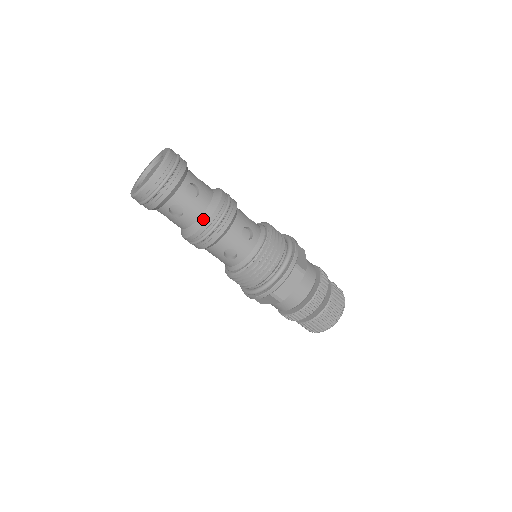
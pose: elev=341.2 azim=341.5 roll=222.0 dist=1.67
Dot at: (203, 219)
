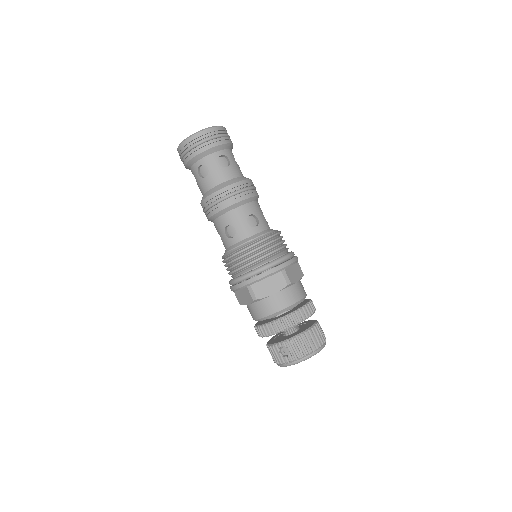
Dot at: (243, 178)
